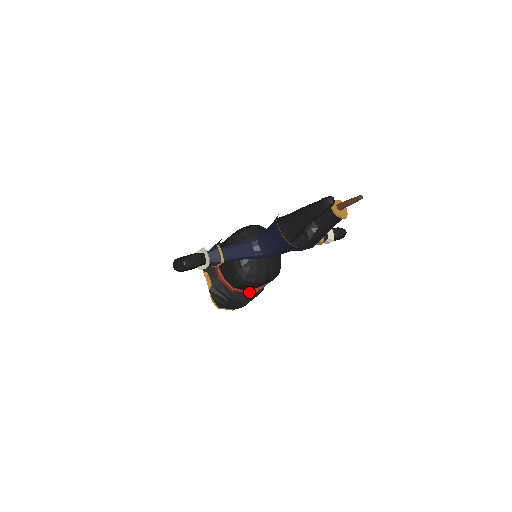
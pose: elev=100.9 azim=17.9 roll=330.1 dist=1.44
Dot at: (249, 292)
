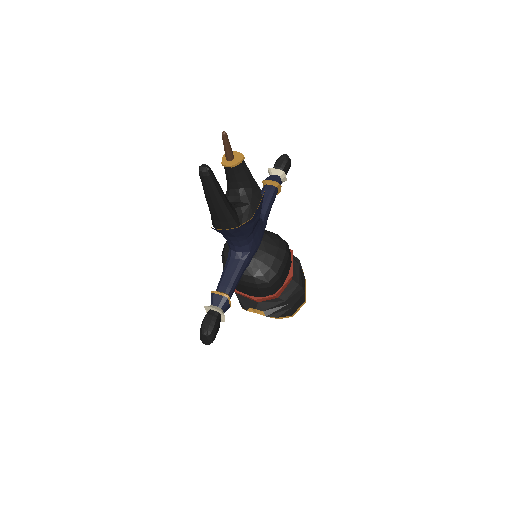
Dot at: (288, 281)
